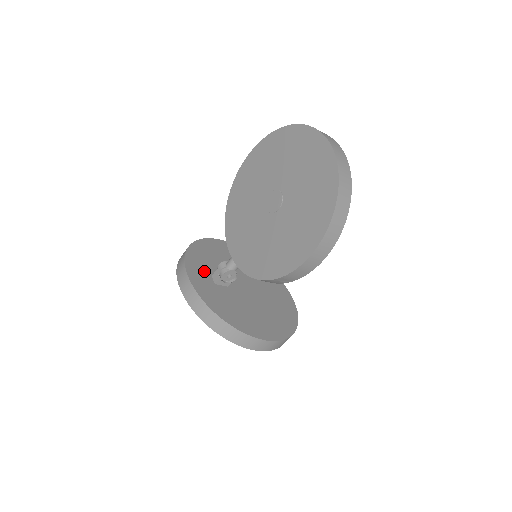
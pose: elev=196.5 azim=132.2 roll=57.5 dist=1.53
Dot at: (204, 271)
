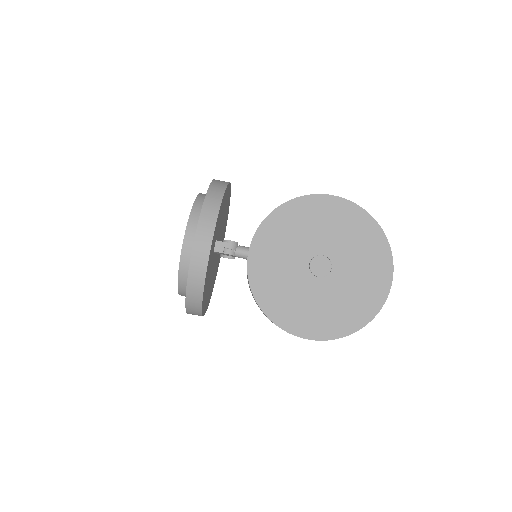
Dot at: (216, 234)
